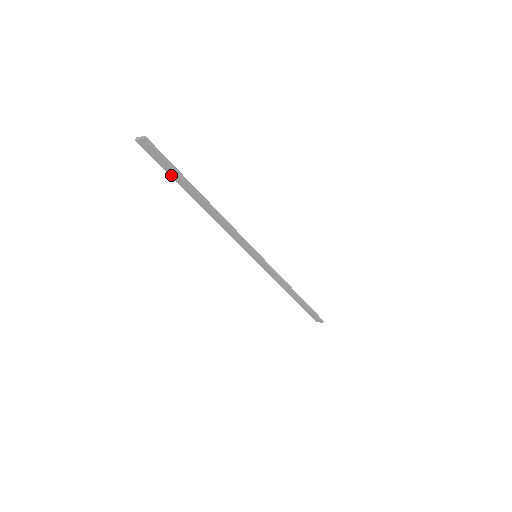
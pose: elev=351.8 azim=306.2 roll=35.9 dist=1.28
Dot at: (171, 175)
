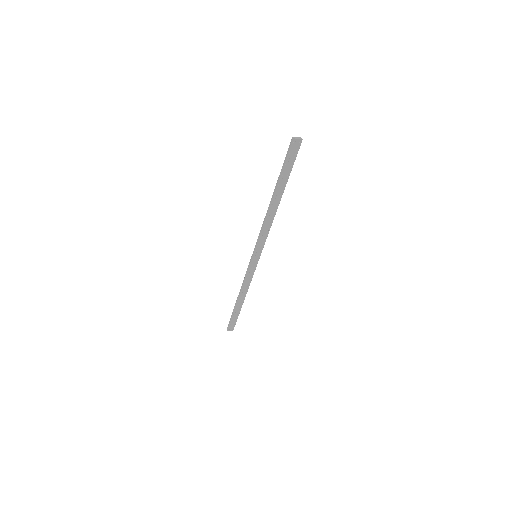
Dot at: (282, 172)
